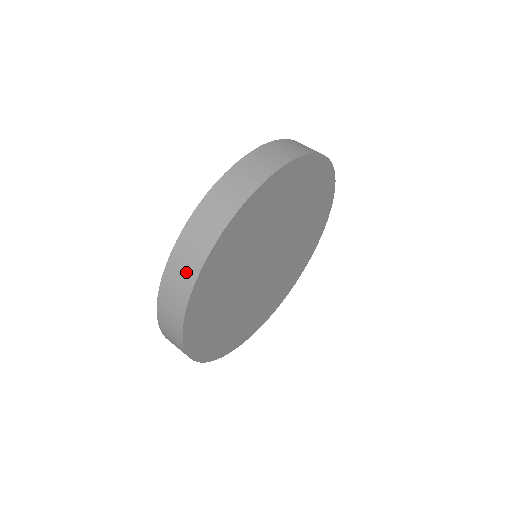
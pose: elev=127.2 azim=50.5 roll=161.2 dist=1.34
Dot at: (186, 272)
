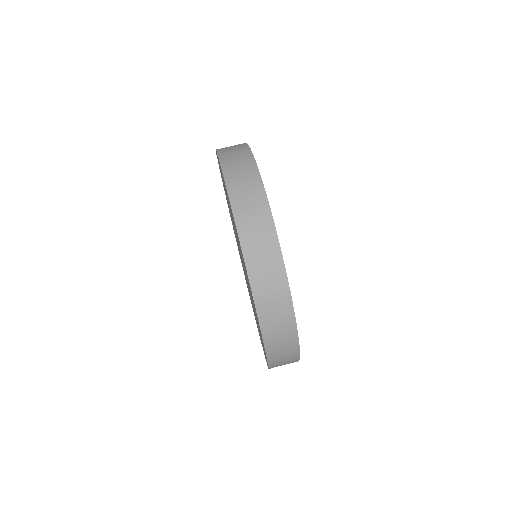
Dot at: (285, 333)
